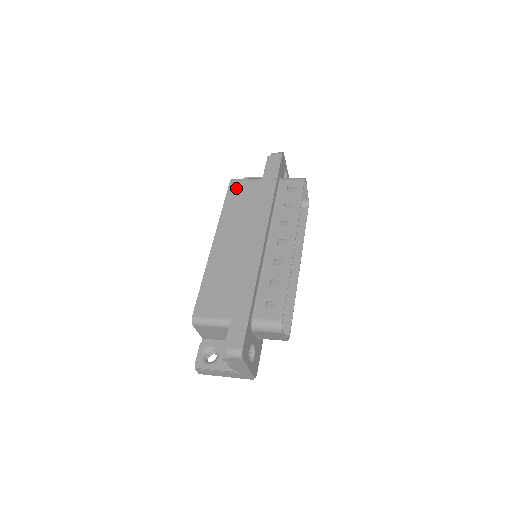
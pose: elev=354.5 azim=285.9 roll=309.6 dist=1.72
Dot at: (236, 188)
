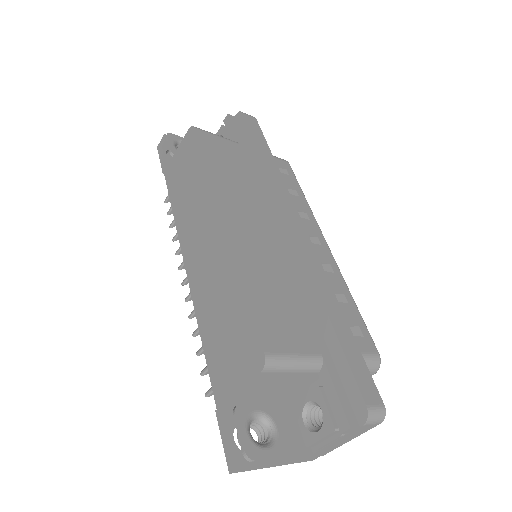
Dot at: (211, 143)
